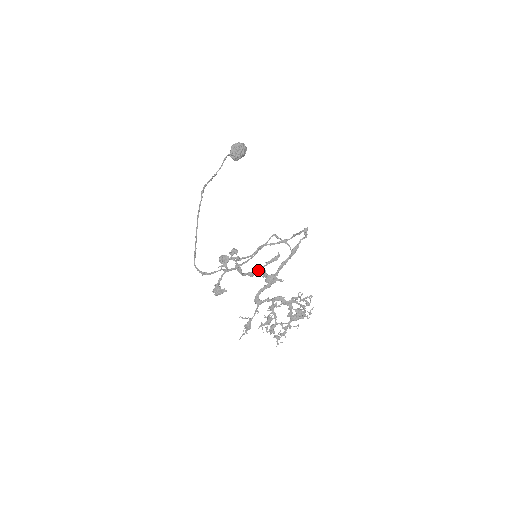
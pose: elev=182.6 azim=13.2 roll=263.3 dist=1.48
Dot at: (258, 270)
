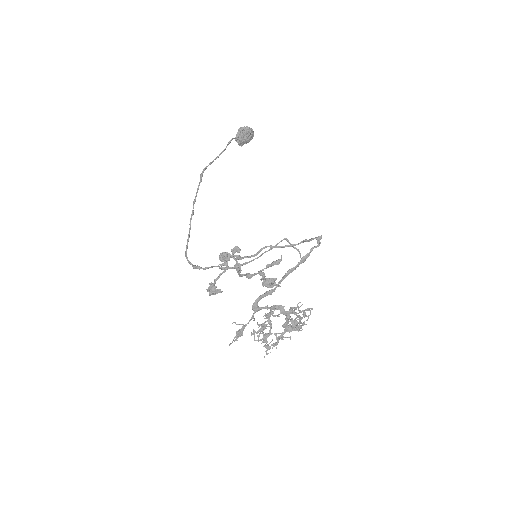
Dot at: occluded
